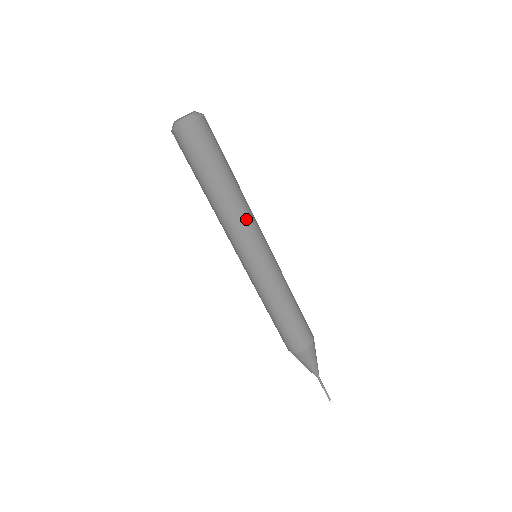
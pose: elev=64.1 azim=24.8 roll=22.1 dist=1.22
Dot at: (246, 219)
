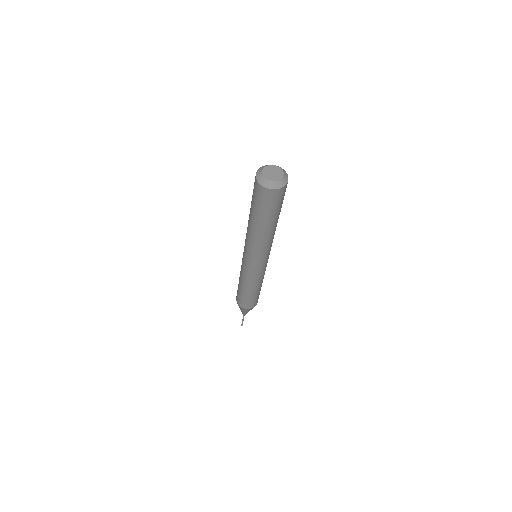
Dot at: occluded
